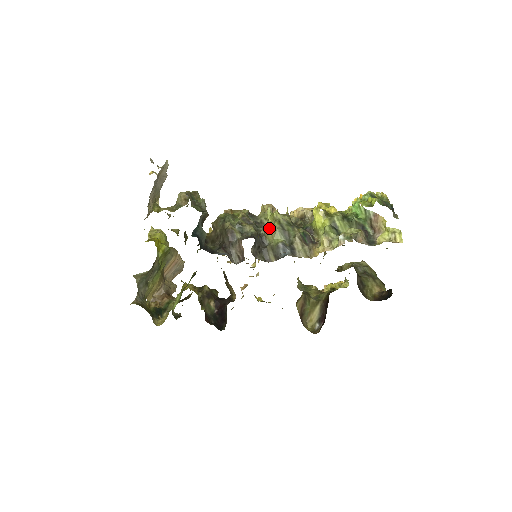
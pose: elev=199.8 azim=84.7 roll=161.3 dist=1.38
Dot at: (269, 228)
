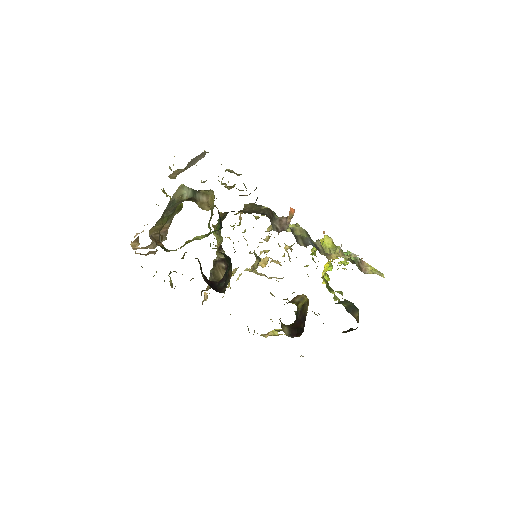
Dot at: (298, 227)
